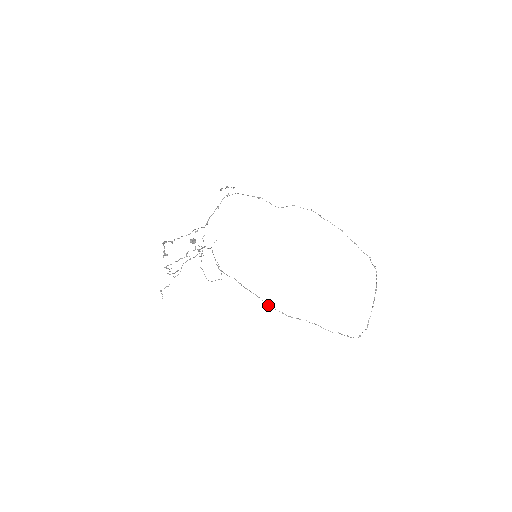
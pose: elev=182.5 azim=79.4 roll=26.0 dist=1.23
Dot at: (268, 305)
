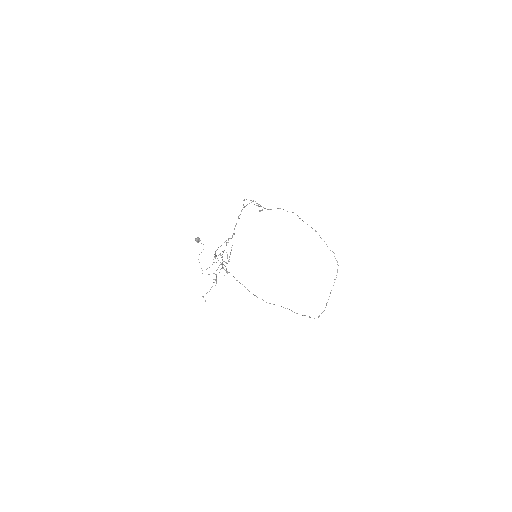
Dot at: (253, 294)
